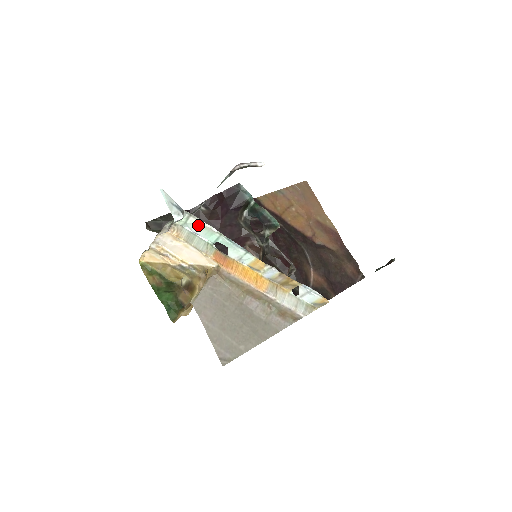
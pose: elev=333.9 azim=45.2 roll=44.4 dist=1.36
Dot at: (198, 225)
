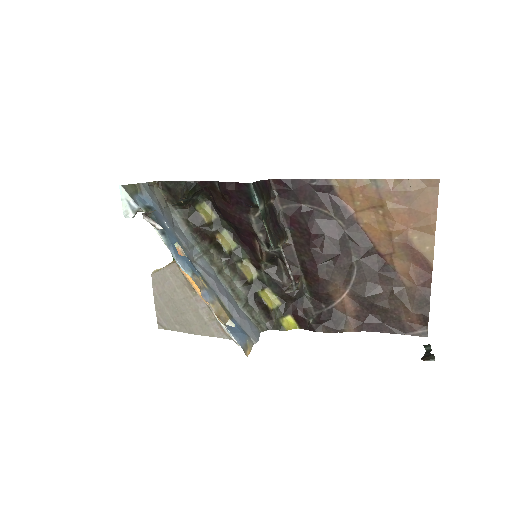
Dot at: occluded
